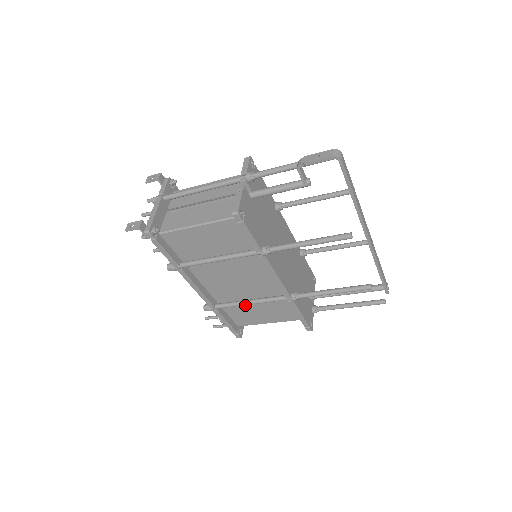
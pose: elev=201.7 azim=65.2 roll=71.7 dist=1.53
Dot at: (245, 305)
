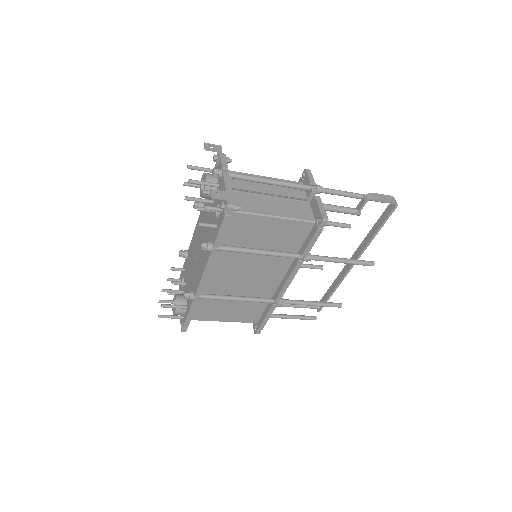
Dot at: (222, 300)
